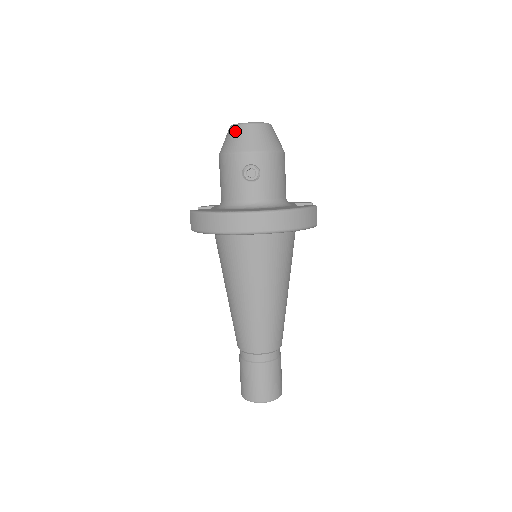
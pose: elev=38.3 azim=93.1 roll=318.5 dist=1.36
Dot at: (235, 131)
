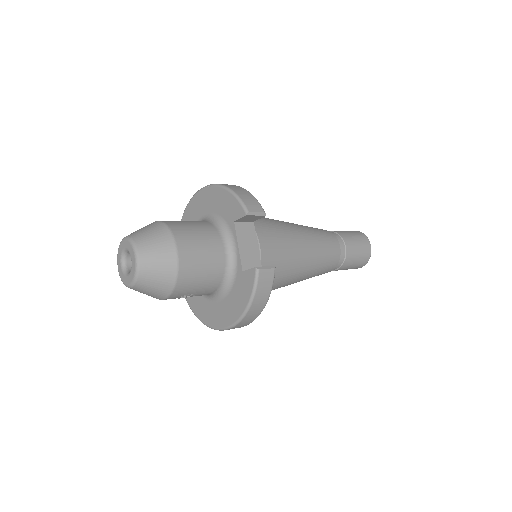
Dot at: occluded
